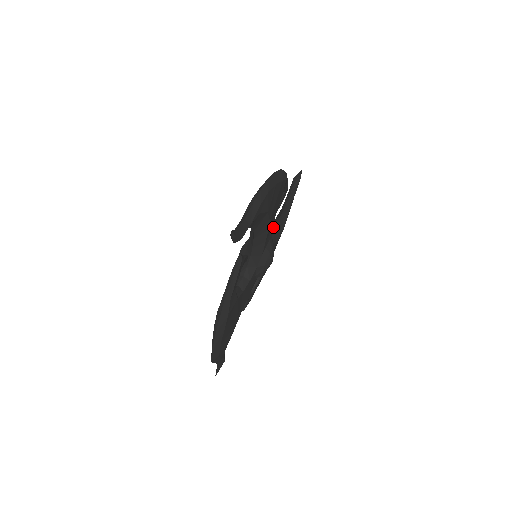
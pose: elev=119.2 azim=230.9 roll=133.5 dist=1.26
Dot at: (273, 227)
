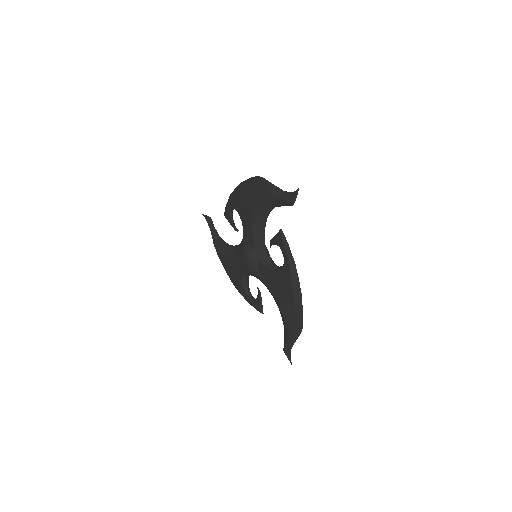
Dot at: (234, 246)
